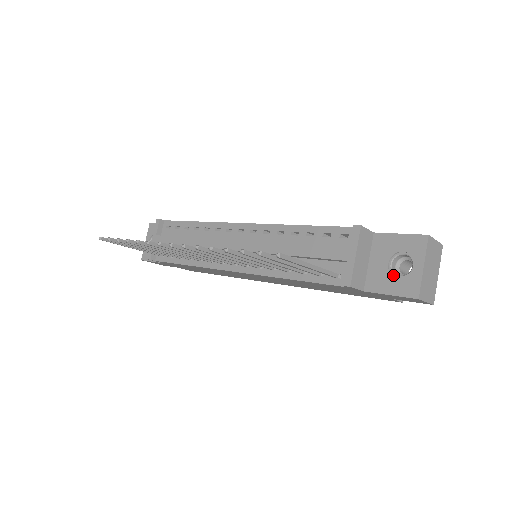
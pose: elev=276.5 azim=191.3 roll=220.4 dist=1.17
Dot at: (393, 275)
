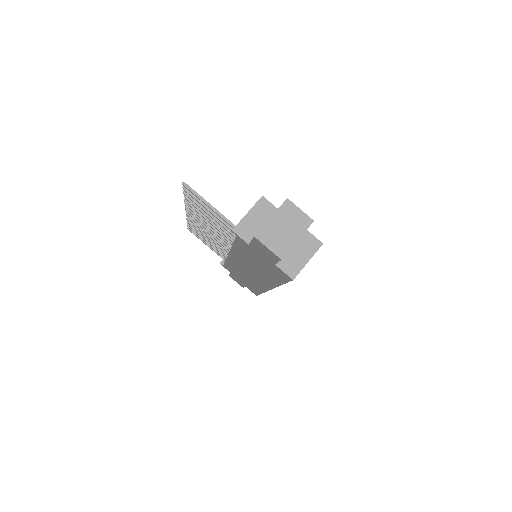
Dot at: occluded
